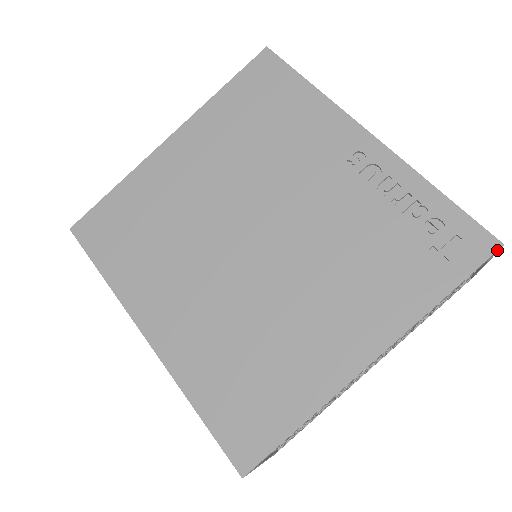
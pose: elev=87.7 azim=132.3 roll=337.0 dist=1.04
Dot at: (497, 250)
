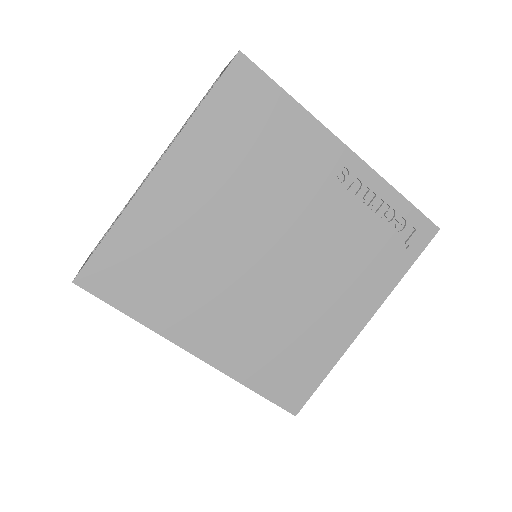
Dot at: occluded
